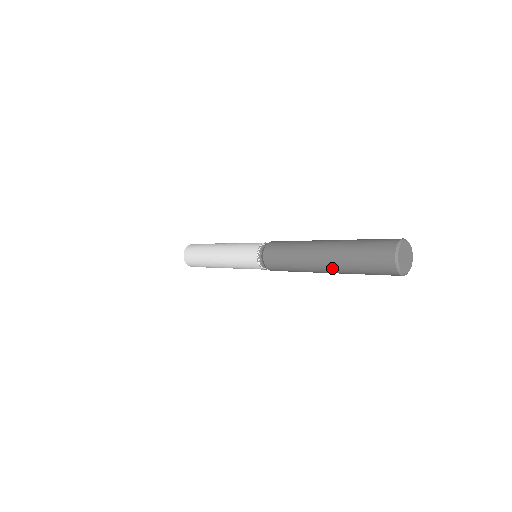
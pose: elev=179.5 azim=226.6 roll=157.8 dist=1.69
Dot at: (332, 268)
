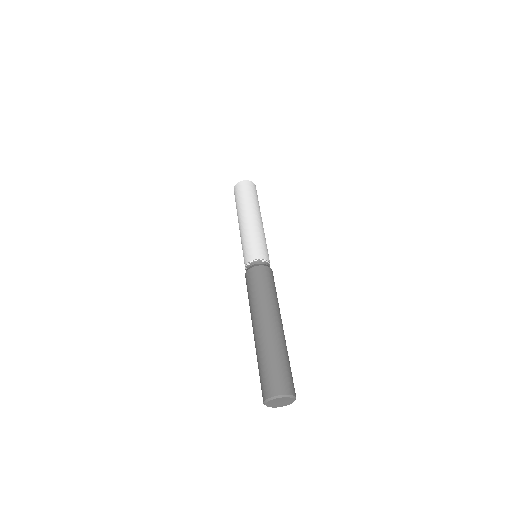
Dot at: occluded
